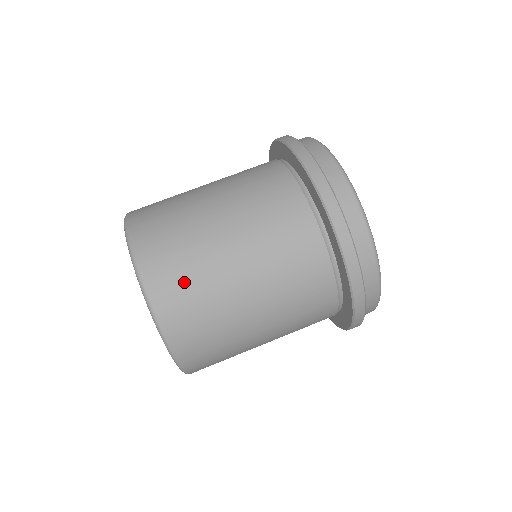
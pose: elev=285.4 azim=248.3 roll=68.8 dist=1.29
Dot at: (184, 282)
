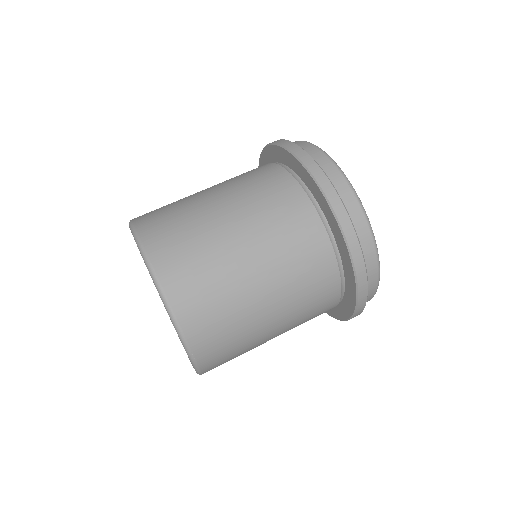
Dot at: (195, 271)
